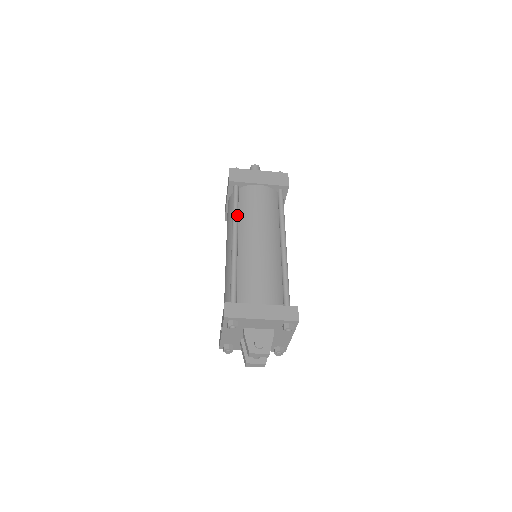
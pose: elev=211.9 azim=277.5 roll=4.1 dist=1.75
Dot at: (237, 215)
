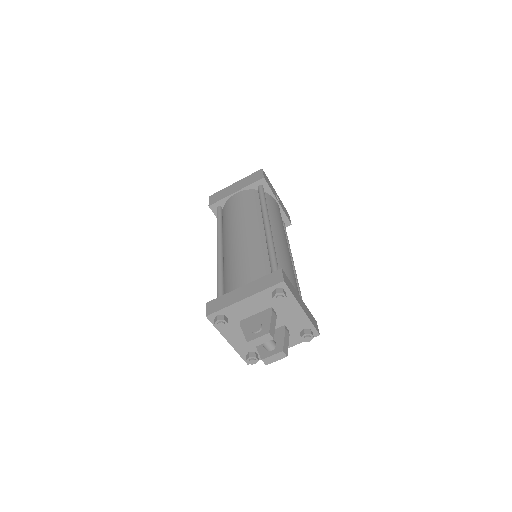
Dot at: (220, 228)
